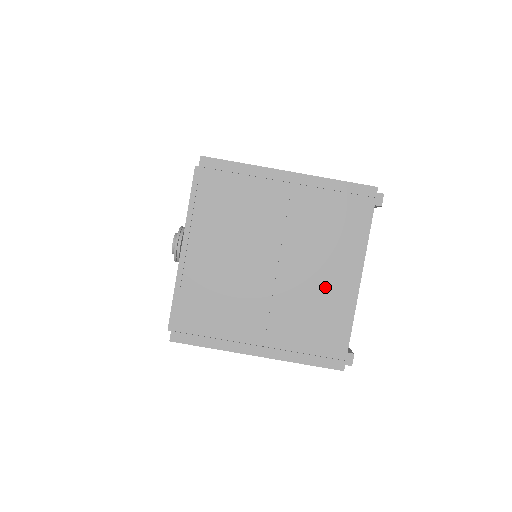
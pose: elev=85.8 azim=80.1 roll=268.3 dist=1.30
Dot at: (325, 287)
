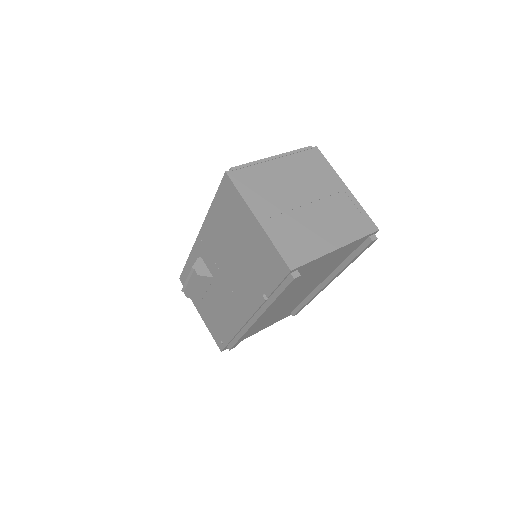
Dot at: (319, 233)
